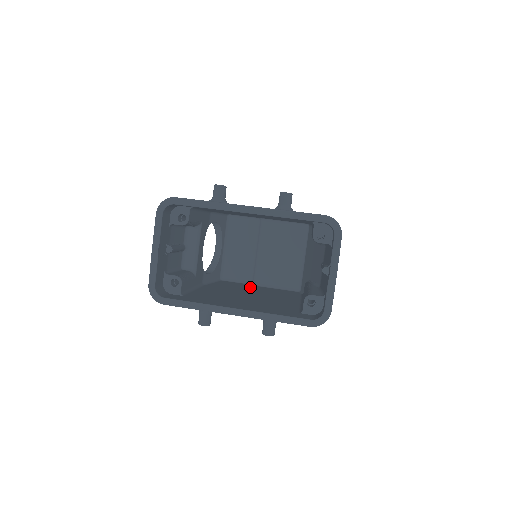
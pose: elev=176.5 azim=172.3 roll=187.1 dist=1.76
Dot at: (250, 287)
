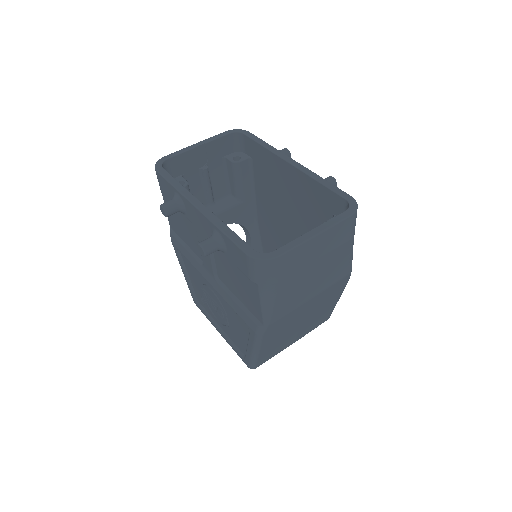
Dot at: occluded
